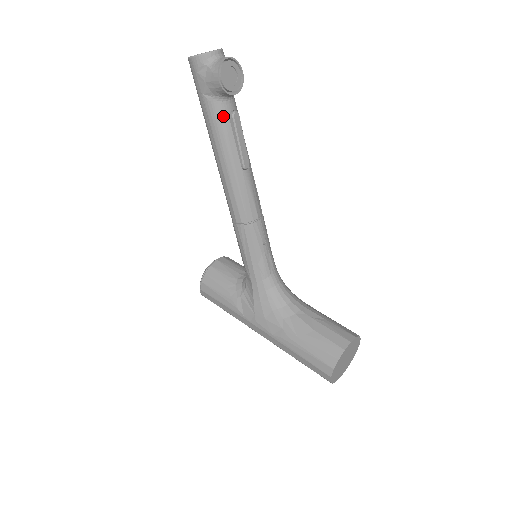
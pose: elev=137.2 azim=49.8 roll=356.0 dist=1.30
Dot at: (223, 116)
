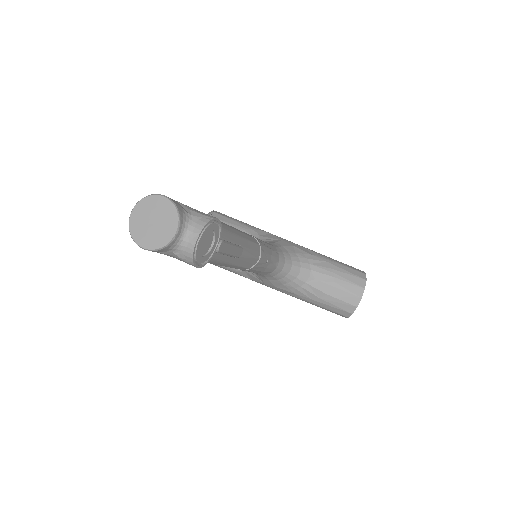
Dot at: occluded
